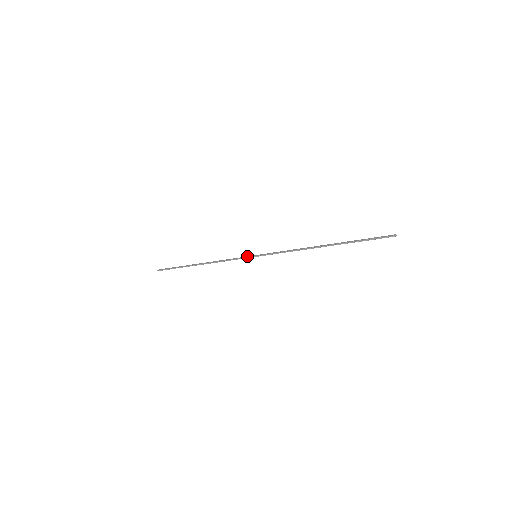
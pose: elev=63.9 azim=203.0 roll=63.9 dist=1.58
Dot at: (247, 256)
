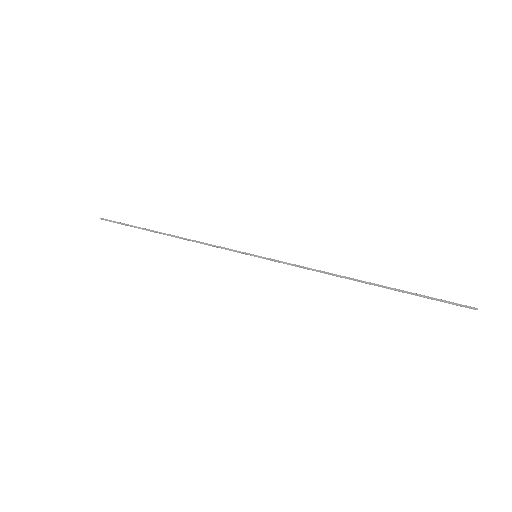
Dot at: occluded
